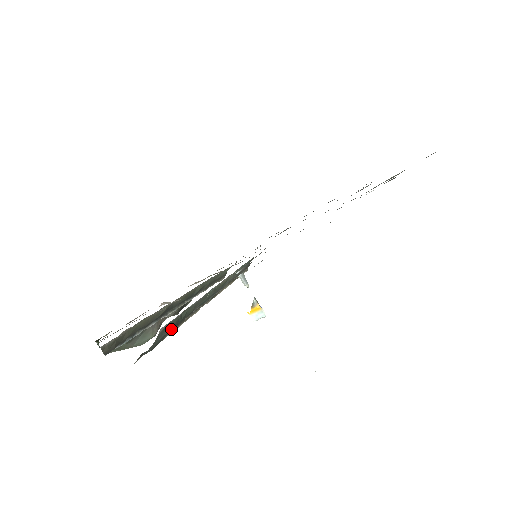
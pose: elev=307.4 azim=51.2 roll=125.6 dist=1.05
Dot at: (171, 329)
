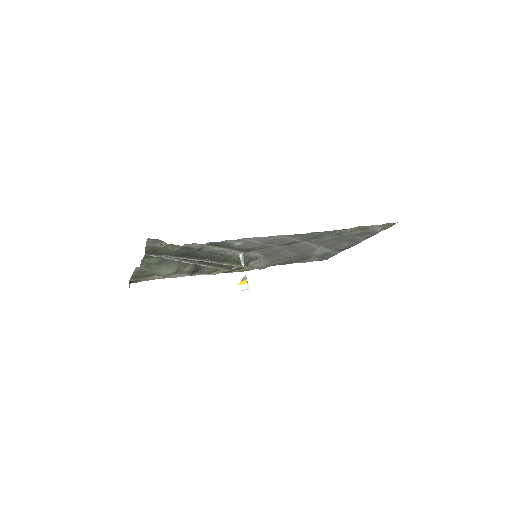
Dot at: (188, 255)
